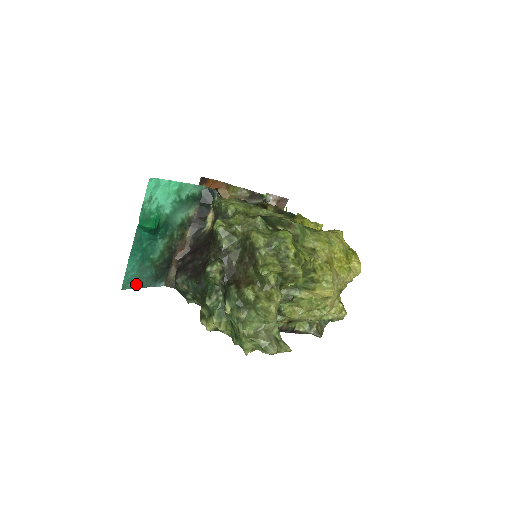
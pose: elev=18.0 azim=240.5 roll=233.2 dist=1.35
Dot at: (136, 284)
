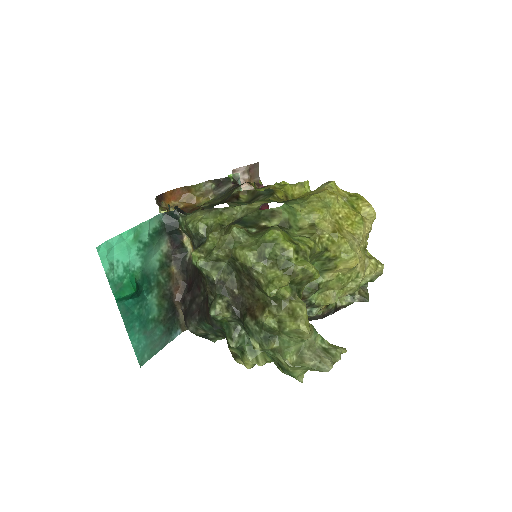
Dot at: (152, 351)
